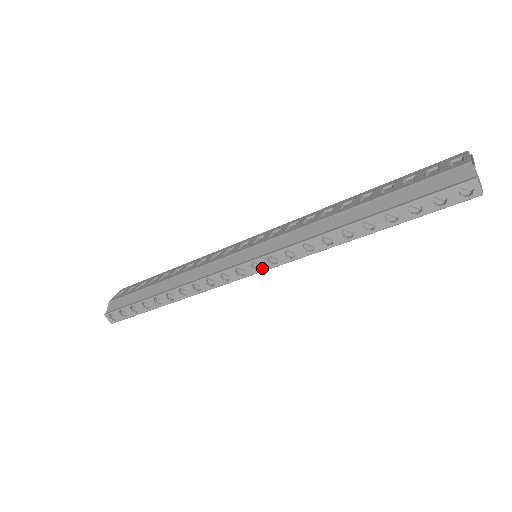
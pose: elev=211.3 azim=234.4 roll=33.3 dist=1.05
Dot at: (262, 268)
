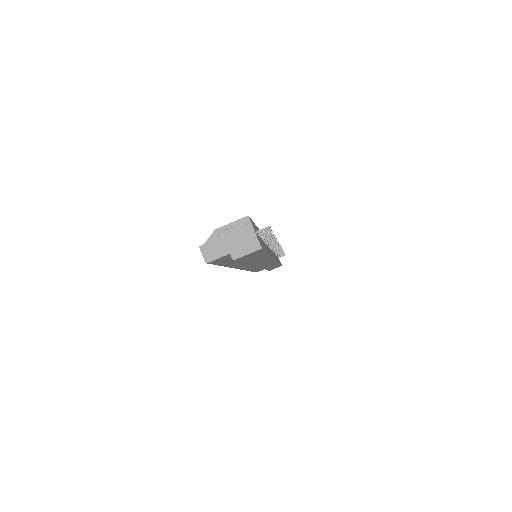
Dot at: occluded
